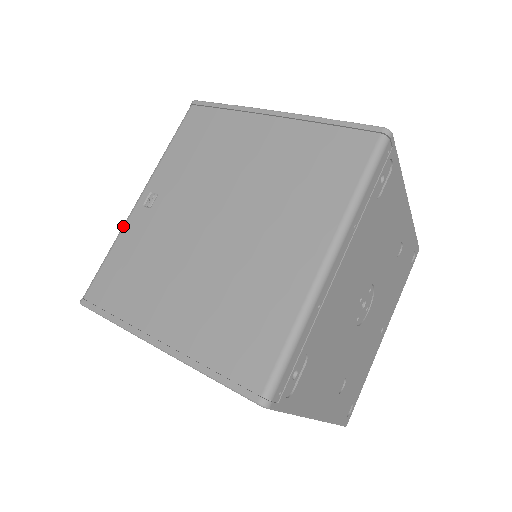
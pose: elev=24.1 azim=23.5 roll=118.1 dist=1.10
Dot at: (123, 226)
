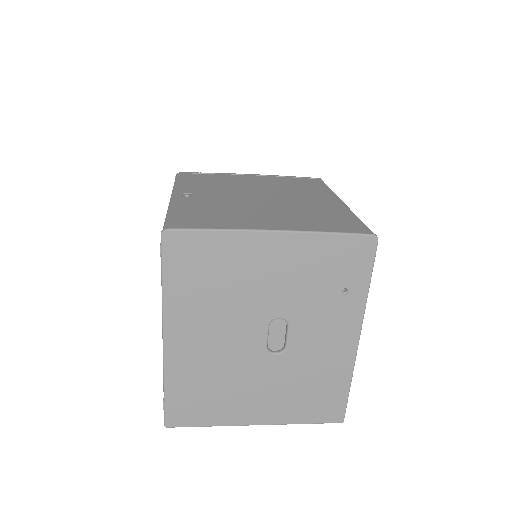
Dot at: (172, 203)
